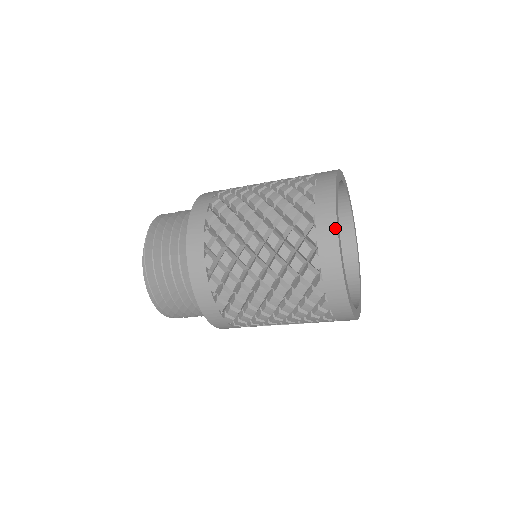
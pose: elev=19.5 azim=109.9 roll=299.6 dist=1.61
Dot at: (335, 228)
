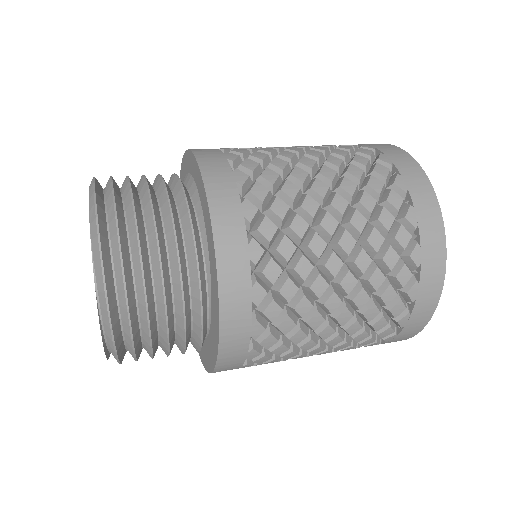
Dot at: (432, 314)
